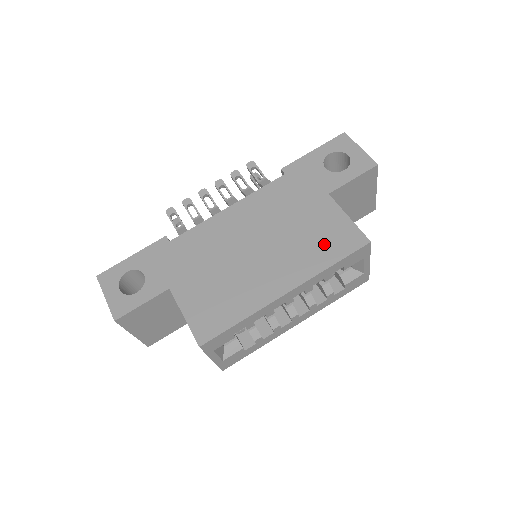
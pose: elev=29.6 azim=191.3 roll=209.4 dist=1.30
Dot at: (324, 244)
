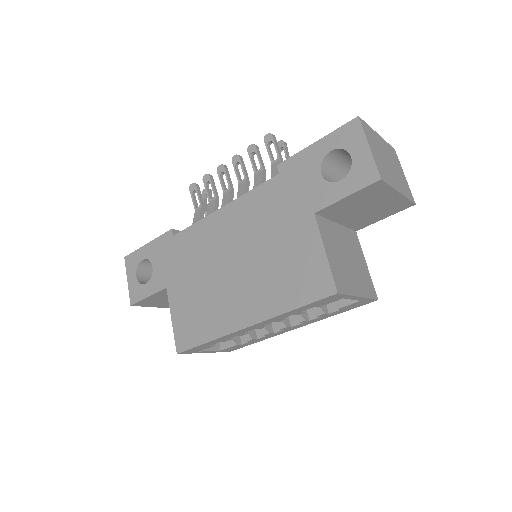
Dot at: (292, 281)
